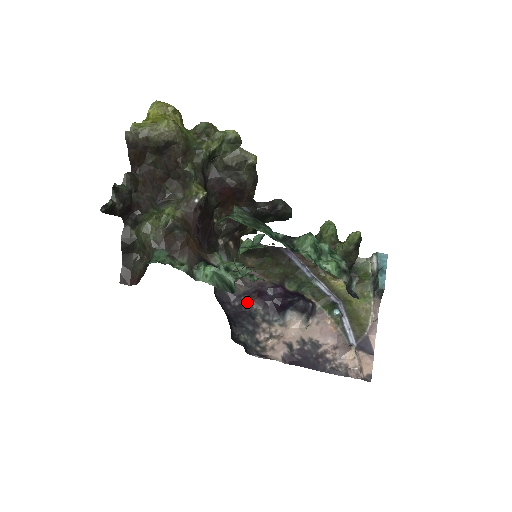
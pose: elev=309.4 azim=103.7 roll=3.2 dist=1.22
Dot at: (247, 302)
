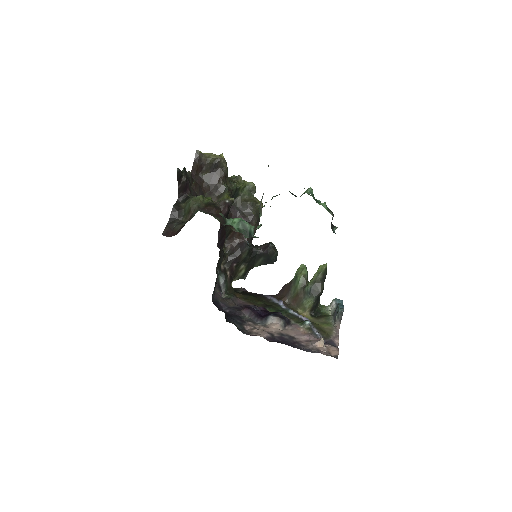
Dot at: (236, 311)
